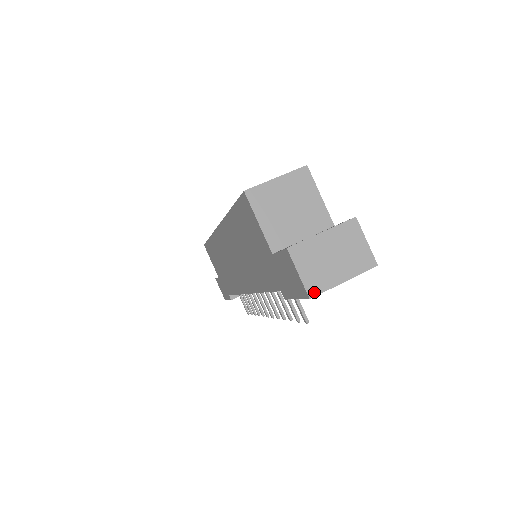
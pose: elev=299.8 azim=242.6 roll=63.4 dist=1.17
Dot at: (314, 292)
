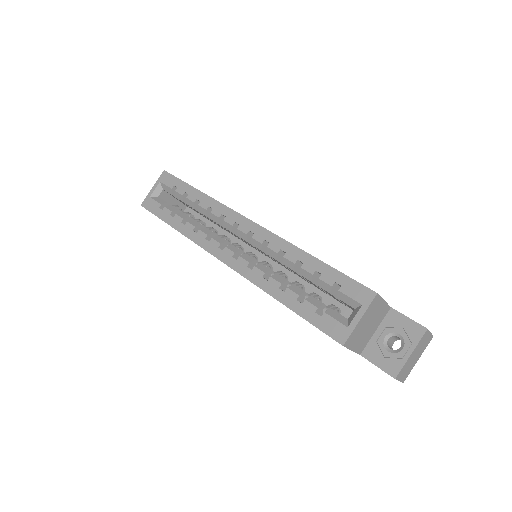
Dot at: (405, 379)
